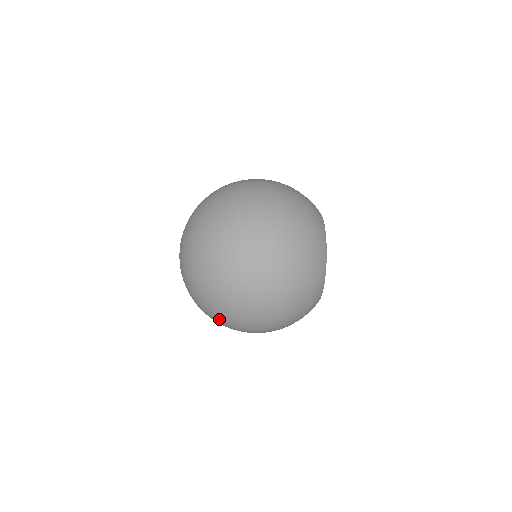
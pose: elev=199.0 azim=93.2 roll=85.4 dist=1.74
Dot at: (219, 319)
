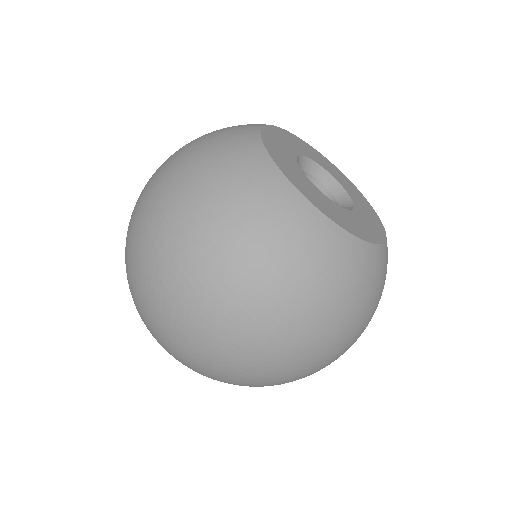
Dot at: (196, 364)
